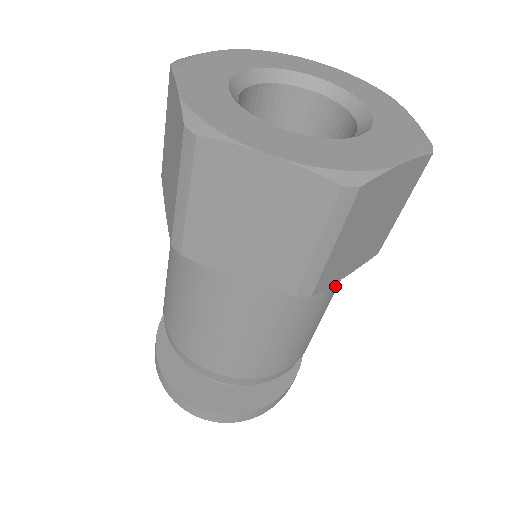
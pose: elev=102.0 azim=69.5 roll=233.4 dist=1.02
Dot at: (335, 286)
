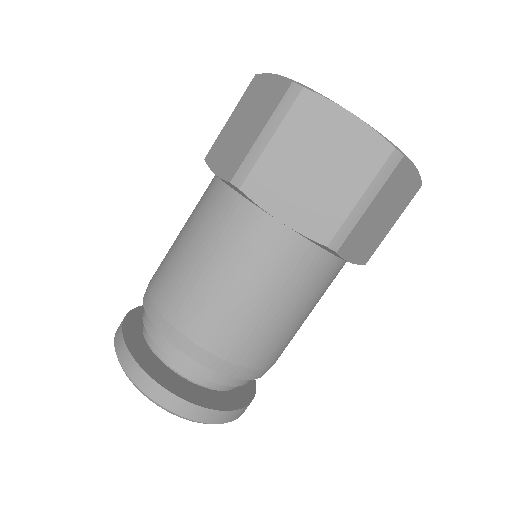
Dot at: (331, 281)
